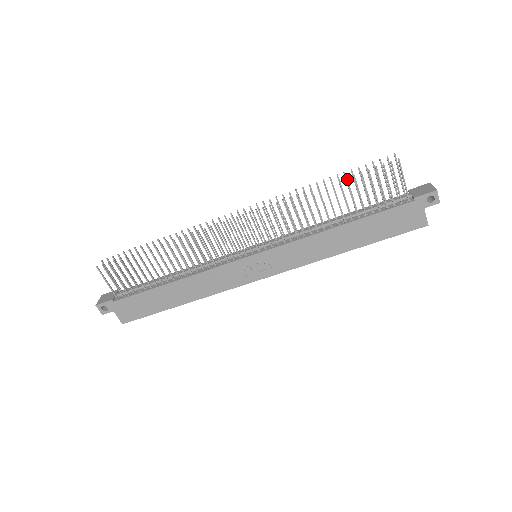
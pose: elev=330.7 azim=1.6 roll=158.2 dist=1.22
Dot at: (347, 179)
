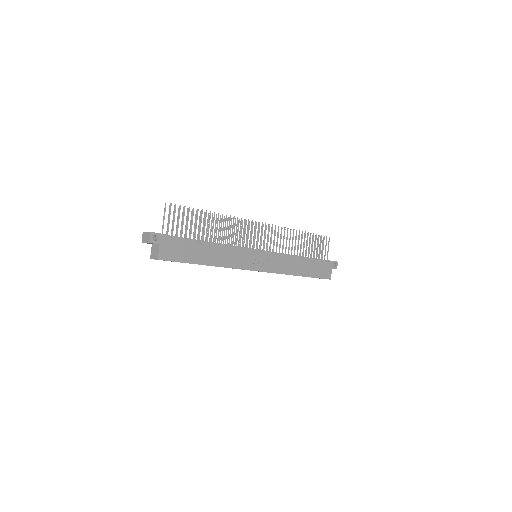
Dot at: occluded
